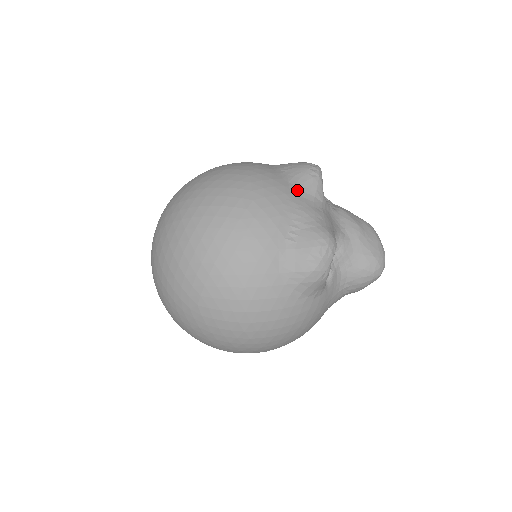
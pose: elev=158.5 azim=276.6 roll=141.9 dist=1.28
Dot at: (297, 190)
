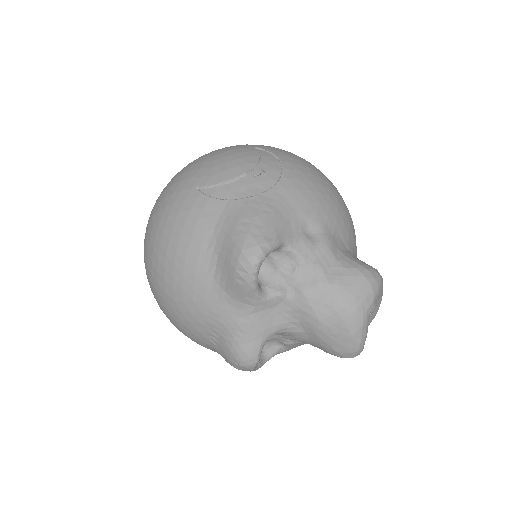
Dot at: (221, 293)
